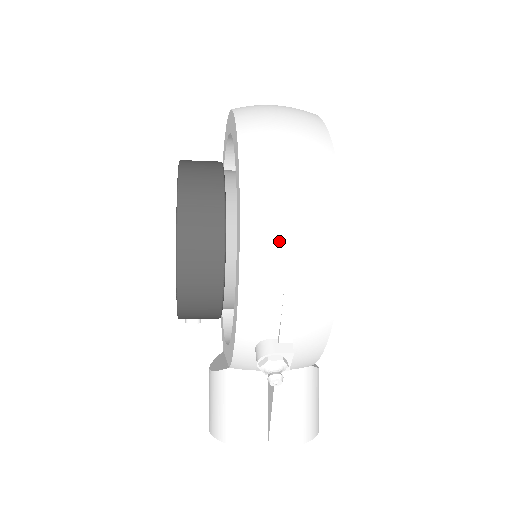
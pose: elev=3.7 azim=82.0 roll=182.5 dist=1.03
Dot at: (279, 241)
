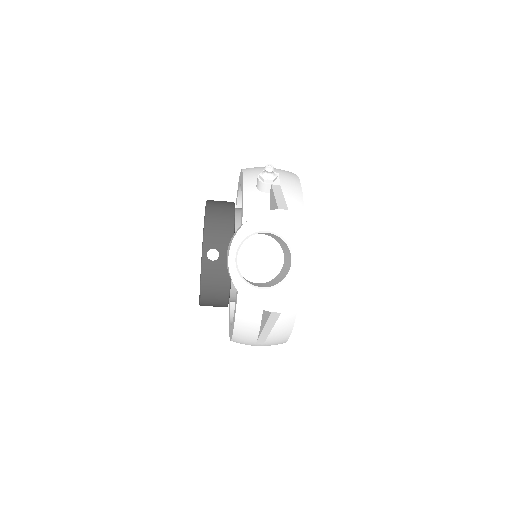
Dot at: occluded
